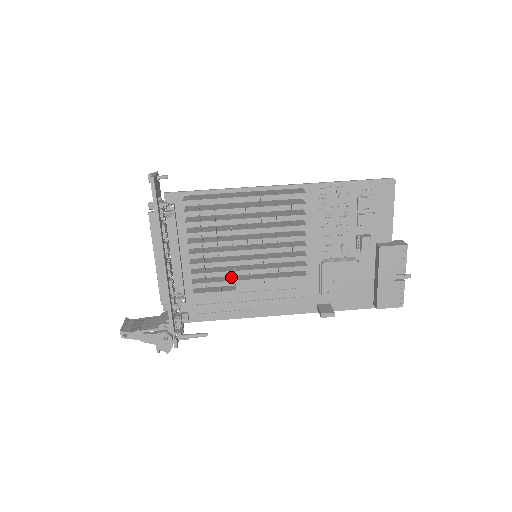
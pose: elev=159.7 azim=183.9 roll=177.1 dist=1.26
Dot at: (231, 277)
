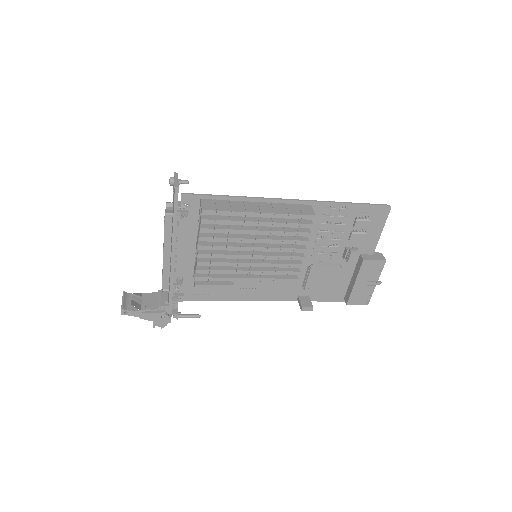
Dot at: occluded
